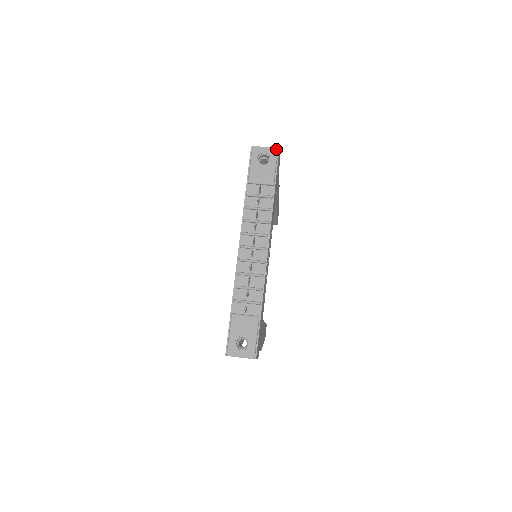
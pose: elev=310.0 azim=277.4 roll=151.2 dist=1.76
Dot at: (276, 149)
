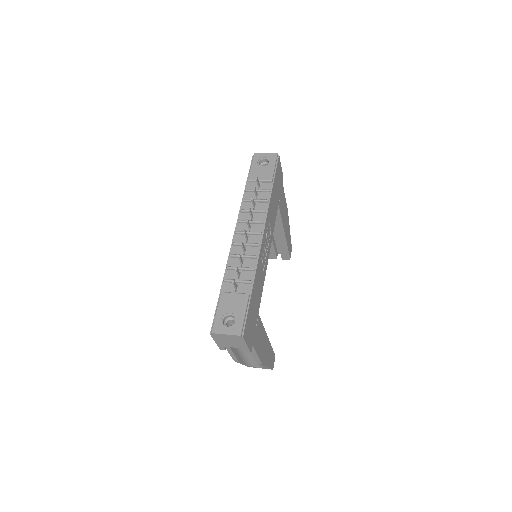
Dot at: (276, 154)
